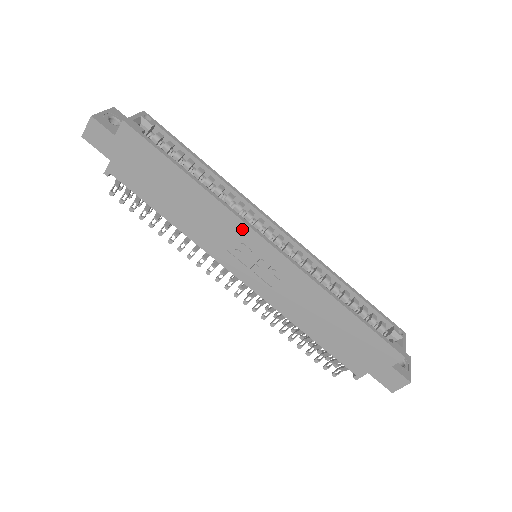
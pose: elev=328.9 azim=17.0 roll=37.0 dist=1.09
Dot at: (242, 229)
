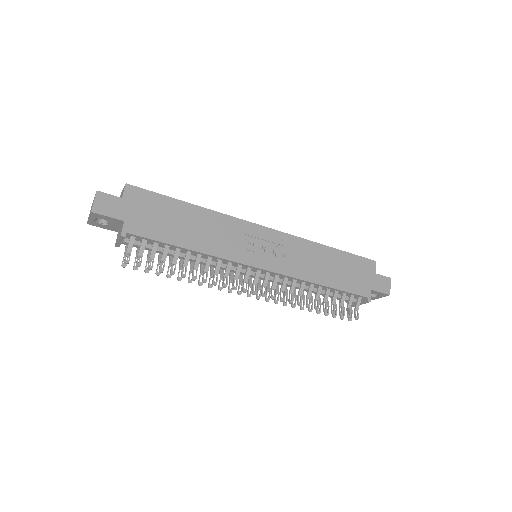
Dot at: (243, 226)
